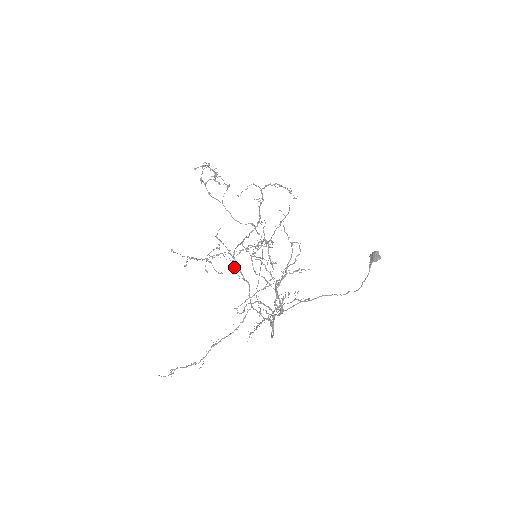
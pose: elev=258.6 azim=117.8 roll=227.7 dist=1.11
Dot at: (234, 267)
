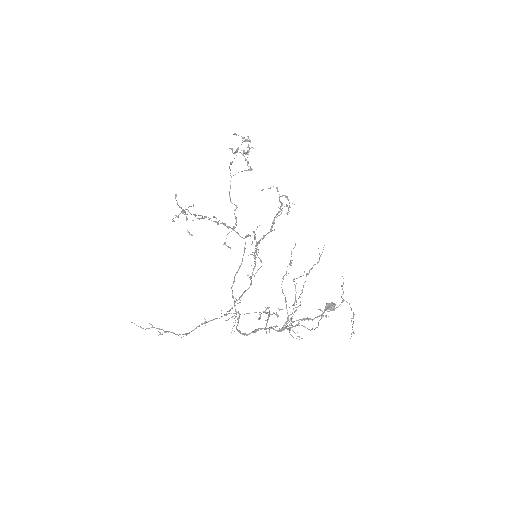
Dot at: (251, 265)
